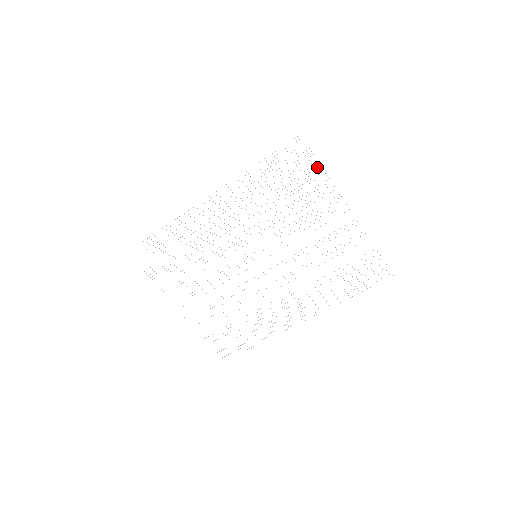
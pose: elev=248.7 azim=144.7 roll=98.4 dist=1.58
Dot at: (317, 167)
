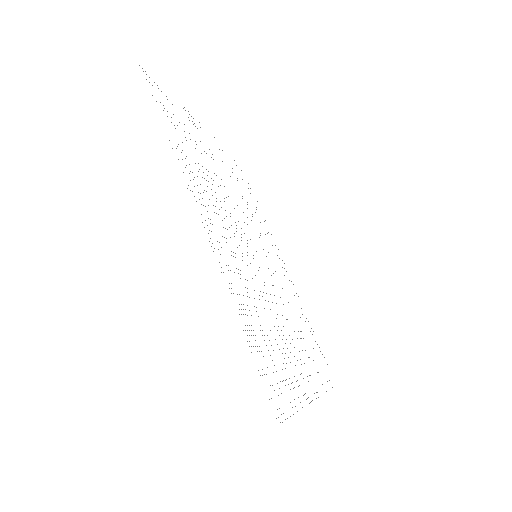
Dot at: occluded
